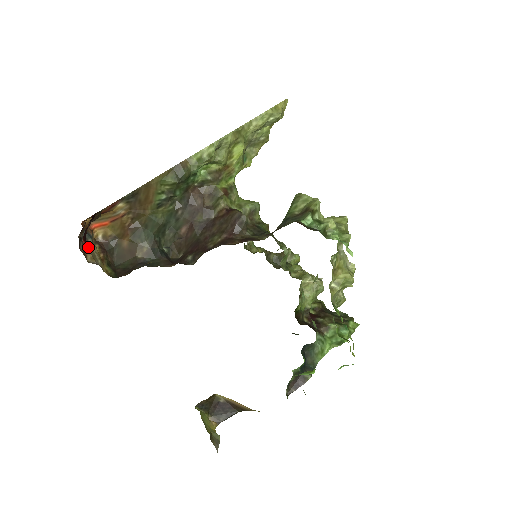
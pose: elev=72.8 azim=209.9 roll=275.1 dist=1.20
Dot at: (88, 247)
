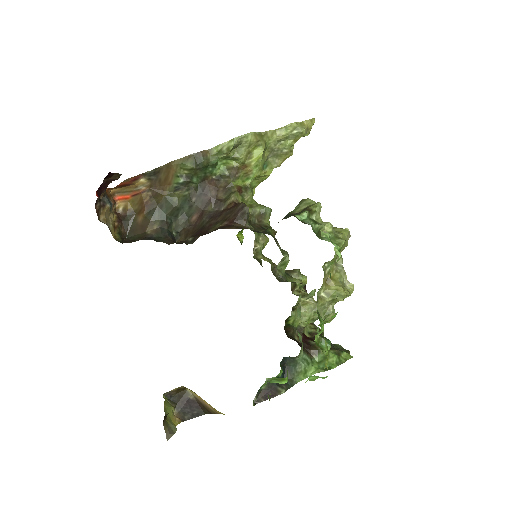
Dot at: (105, 210)
